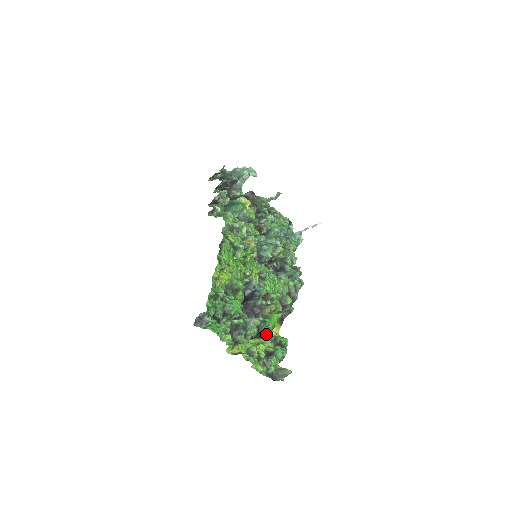
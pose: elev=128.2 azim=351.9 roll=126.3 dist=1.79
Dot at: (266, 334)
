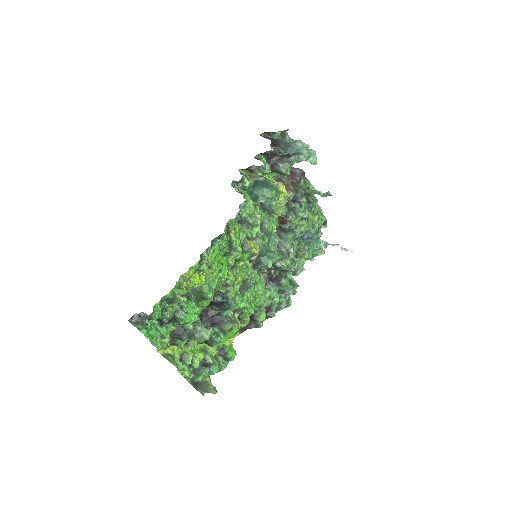
Dot at: occluded
